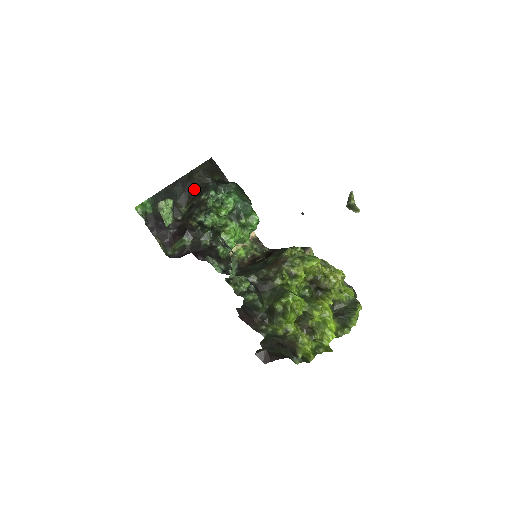
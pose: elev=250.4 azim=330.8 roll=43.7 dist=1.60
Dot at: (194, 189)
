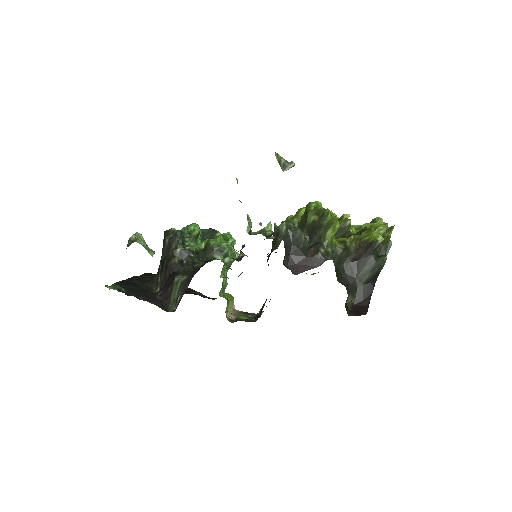
Dot at: (152, 279)
